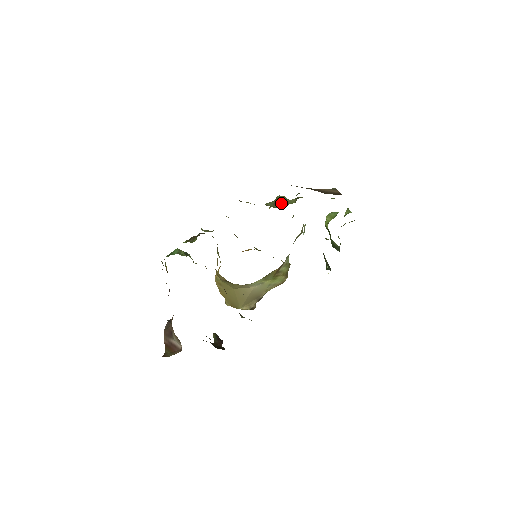
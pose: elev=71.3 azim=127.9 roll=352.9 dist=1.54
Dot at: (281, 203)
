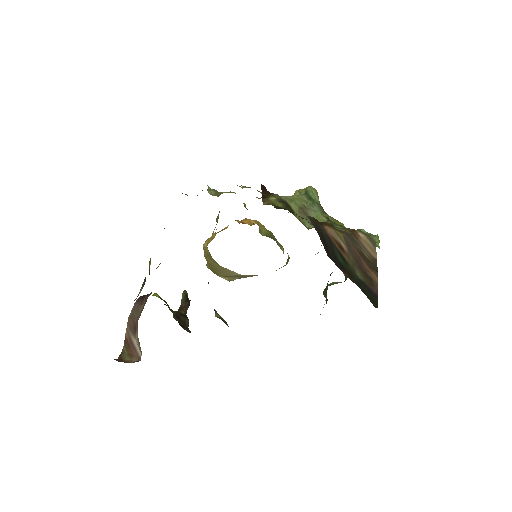
Dot at: (308, 213)
